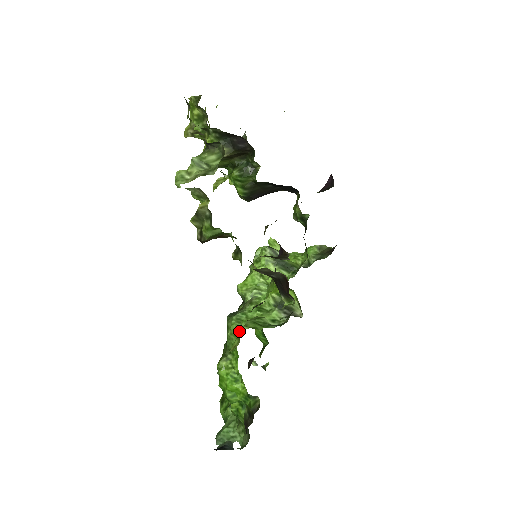
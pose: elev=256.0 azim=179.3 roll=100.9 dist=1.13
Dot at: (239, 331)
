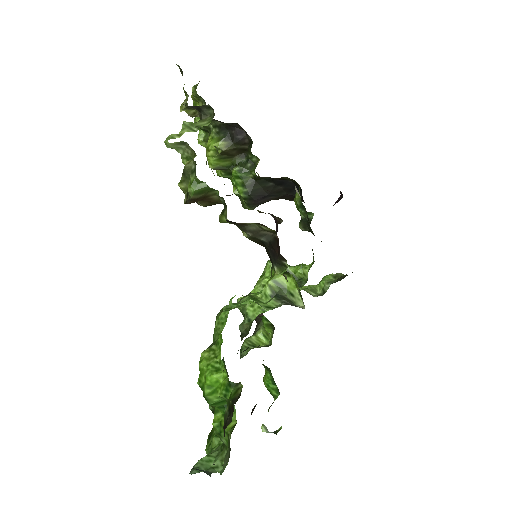
Dot at: occluded
